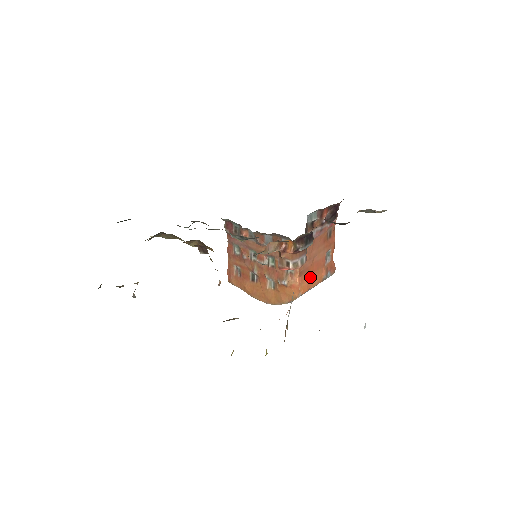
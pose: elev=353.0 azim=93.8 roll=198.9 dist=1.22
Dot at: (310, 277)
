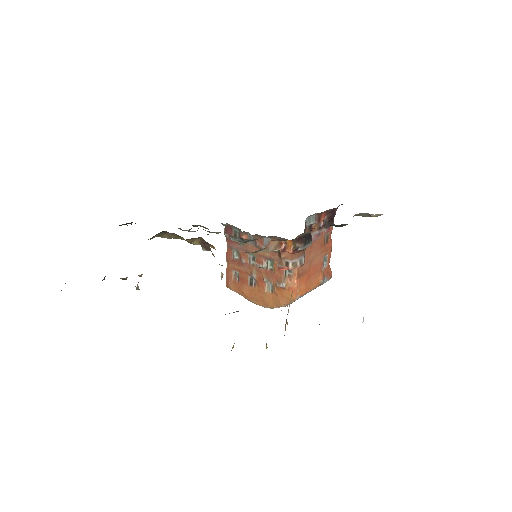
Dot at: (308, 280)
